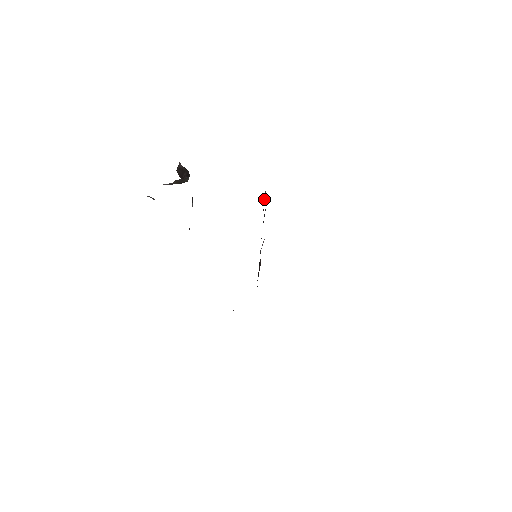
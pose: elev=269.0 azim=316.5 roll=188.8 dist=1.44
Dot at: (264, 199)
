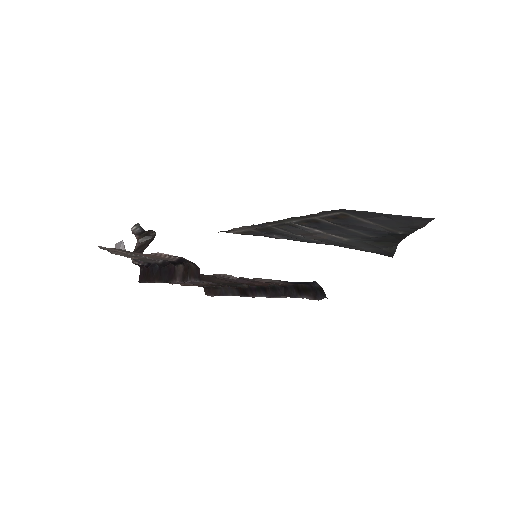
Dot at: occluded
